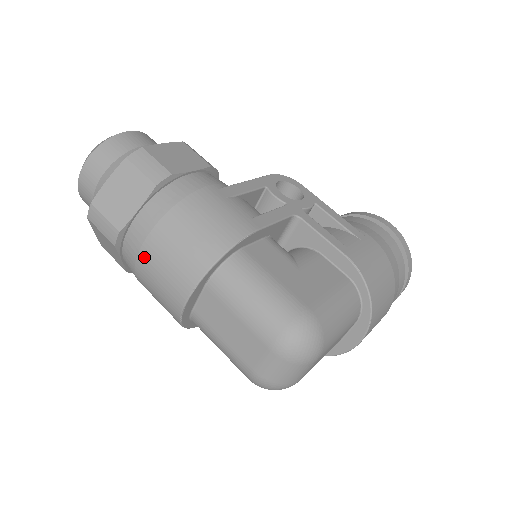
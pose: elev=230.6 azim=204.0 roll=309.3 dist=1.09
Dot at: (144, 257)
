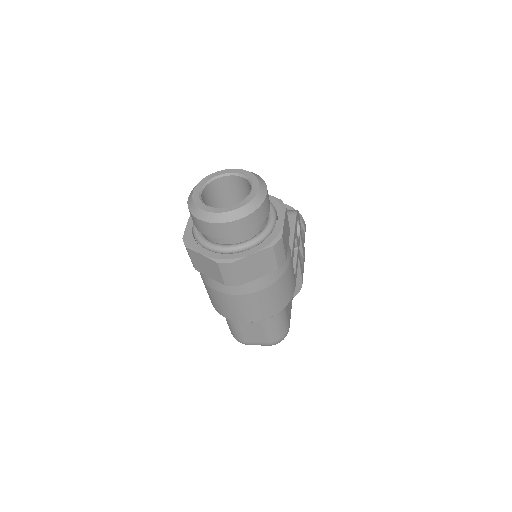
Dot at: (241, 298)
